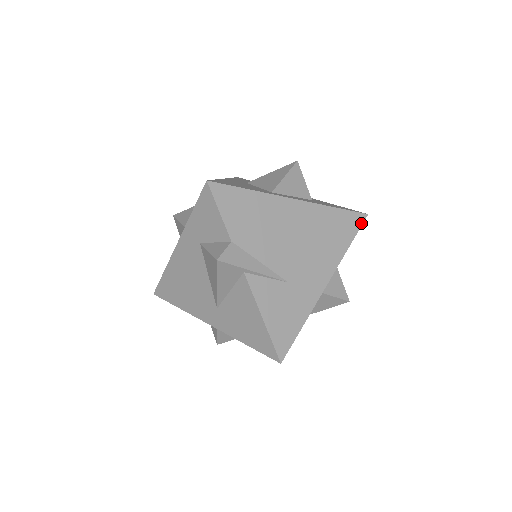
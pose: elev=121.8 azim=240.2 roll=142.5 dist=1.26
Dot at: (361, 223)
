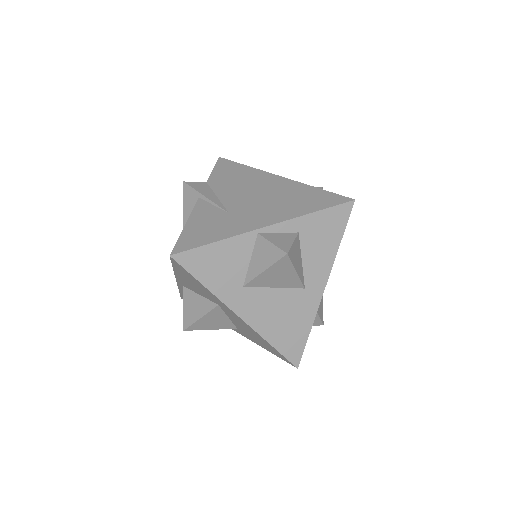
Dot at: (341, 203)
